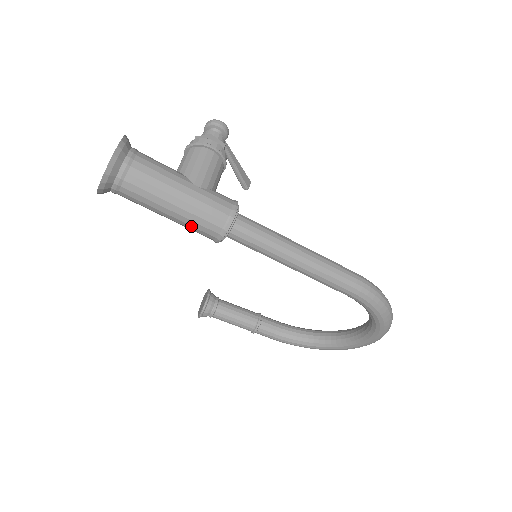
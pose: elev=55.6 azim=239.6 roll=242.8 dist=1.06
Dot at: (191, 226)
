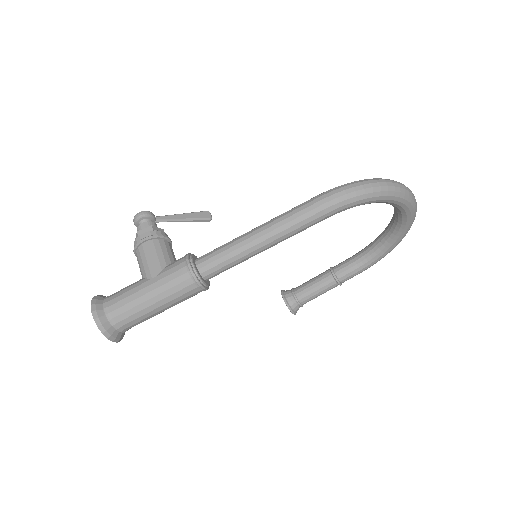
Dot at: (180, 301)
